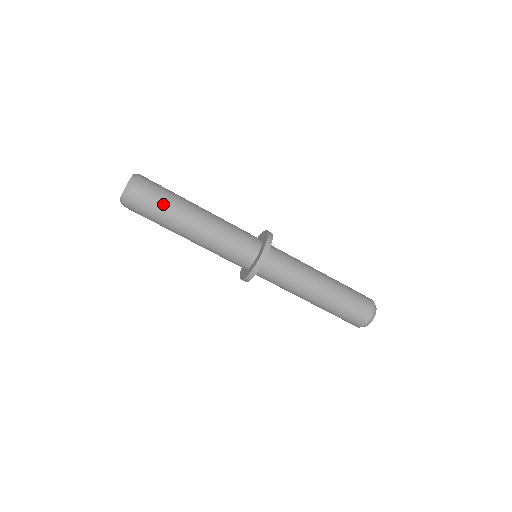
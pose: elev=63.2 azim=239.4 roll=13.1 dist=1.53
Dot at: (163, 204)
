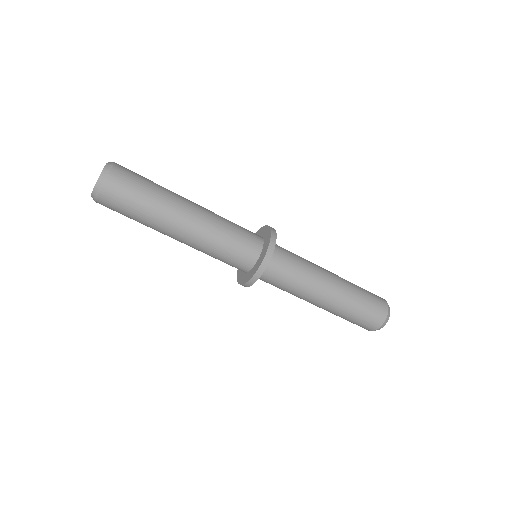
Dot at: (150, 189)
